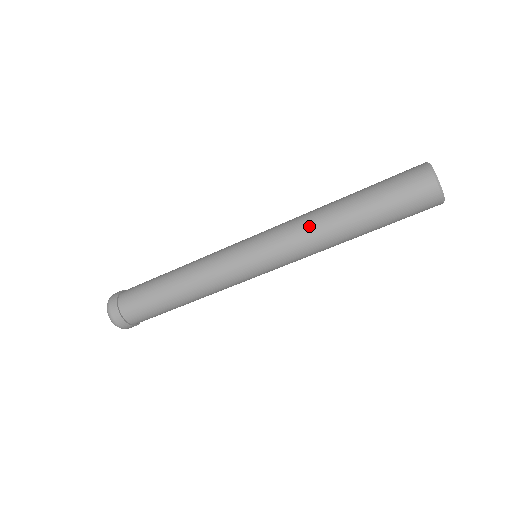
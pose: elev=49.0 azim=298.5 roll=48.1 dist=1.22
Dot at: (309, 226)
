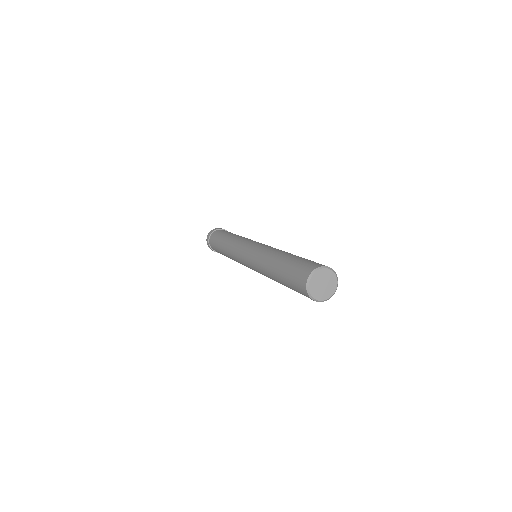
Dot at: (264, 274)
